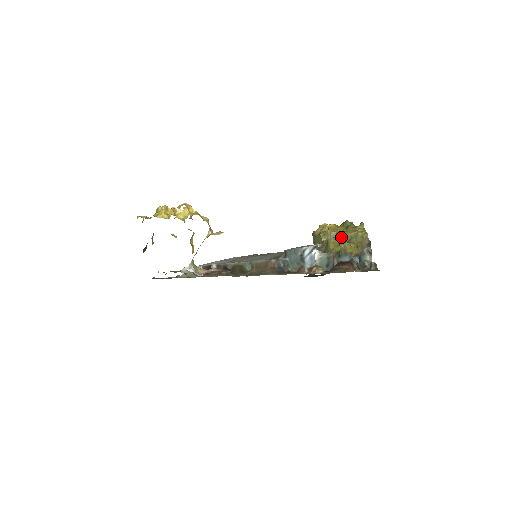
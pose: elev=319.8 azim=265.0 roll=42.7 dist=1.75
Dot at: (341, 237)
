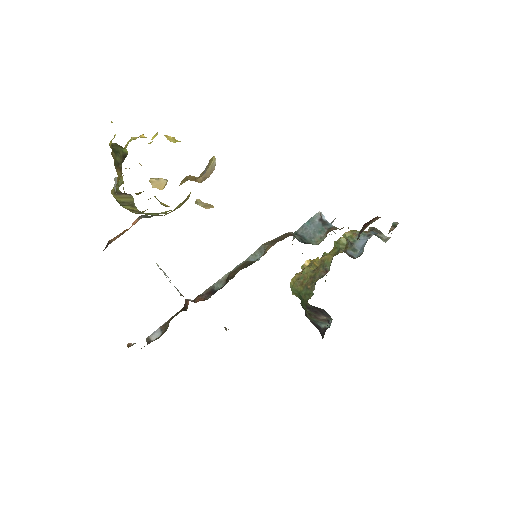
Dot at: (333, 252)
